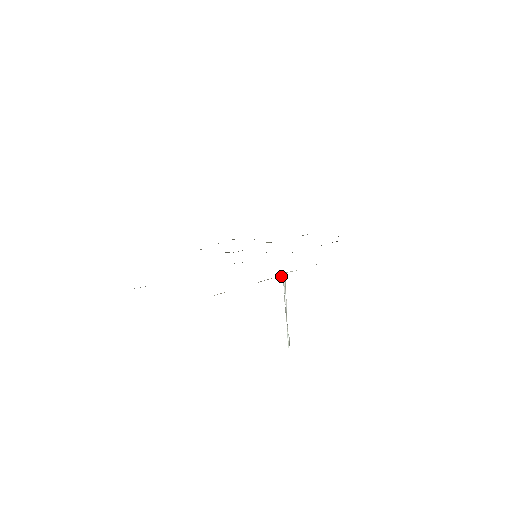
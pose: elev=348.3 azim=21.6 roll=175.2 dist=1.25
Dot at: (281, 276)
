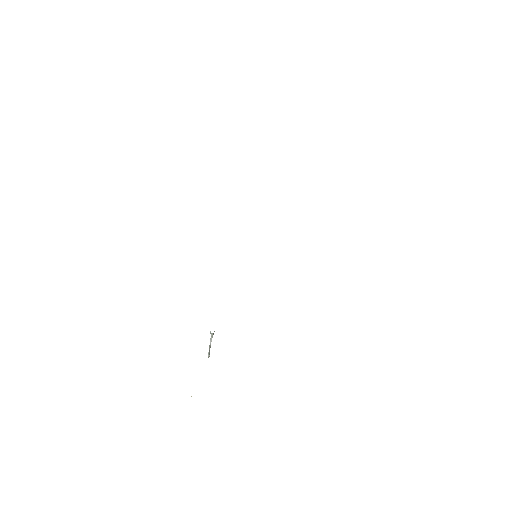
Dot at: occluded
